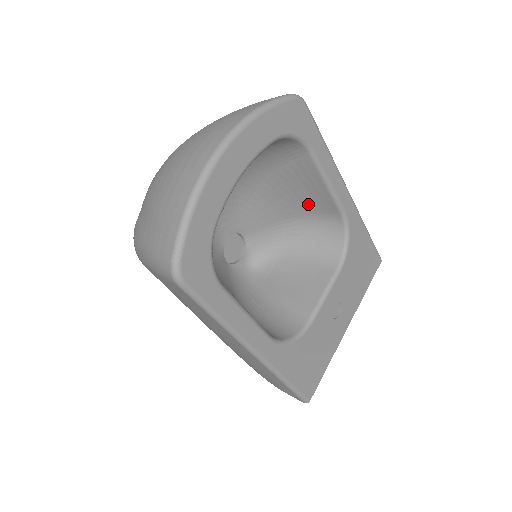
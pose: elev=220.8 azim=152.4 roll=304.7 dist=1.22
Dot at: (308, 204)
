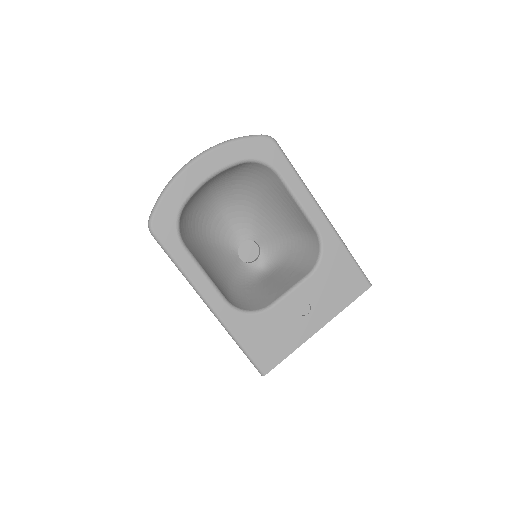
Dot at: (295, 221)
